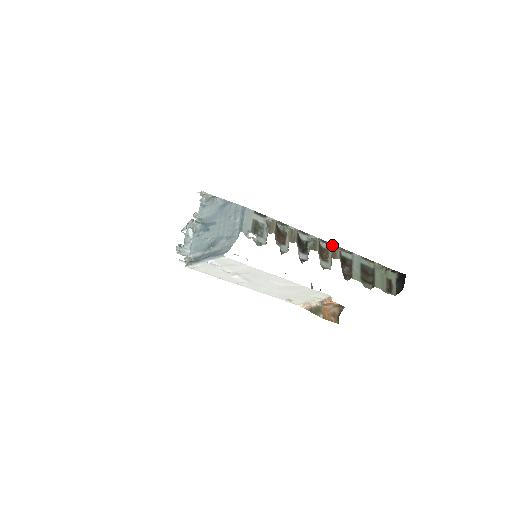
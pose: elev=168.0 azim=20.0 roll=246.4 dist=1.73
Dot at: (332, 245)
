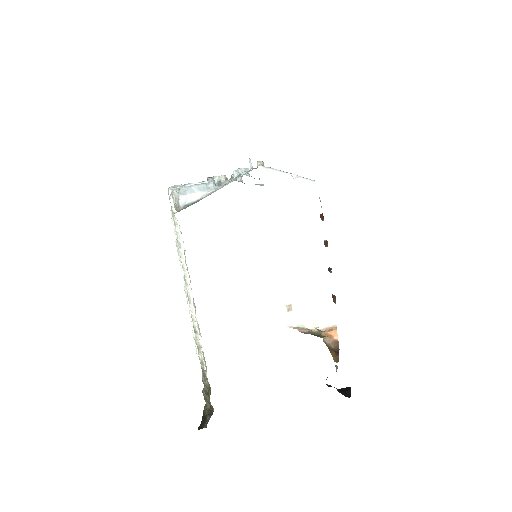
Dot at: occluded
